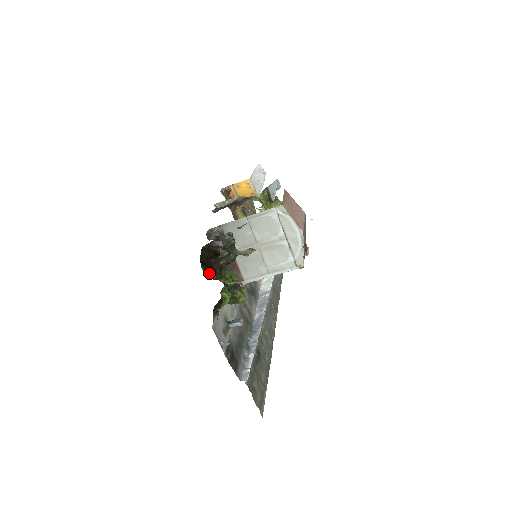
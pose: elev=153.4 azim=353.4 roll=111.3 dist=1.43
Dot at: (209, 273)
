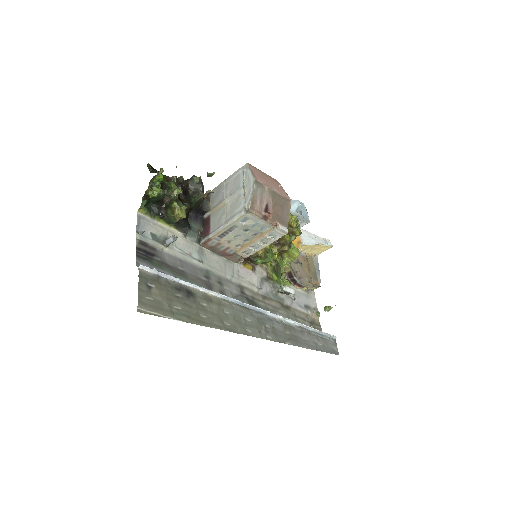
Dot at: occluded
